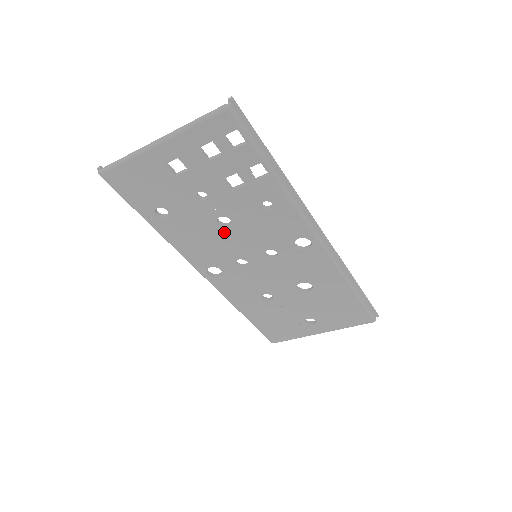
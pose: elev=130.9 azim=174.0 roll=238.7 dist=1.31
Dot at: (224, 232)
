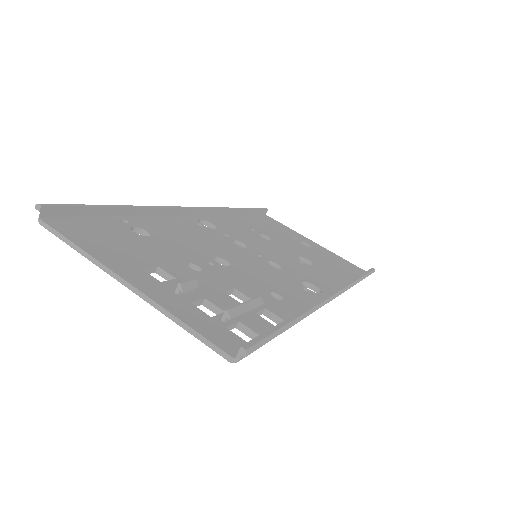
Dot at: occluded
